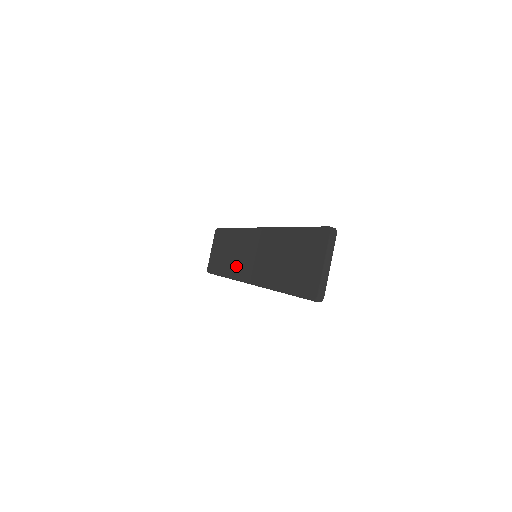
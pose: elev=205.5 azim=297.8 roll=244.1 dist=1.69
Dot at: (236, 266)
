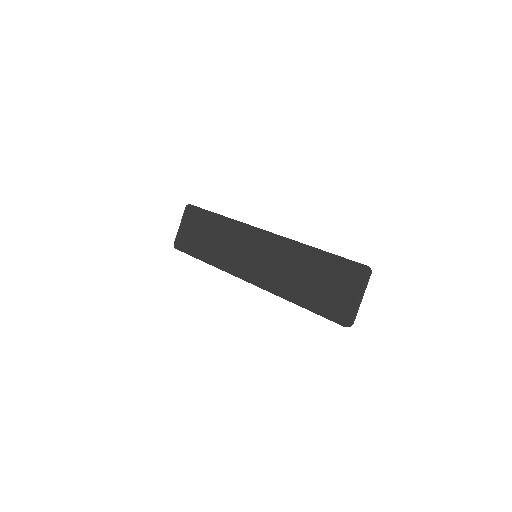
Dot at: (227, 258)
